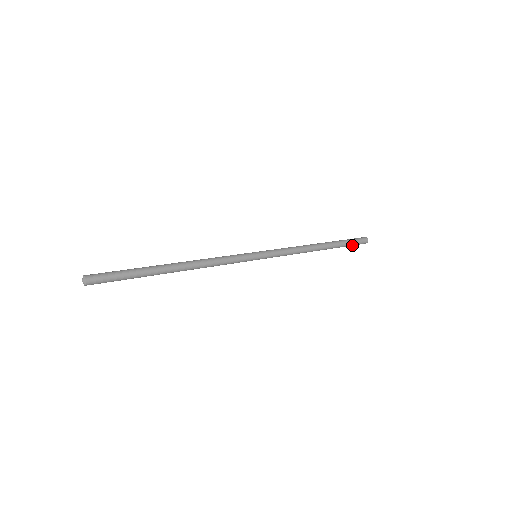
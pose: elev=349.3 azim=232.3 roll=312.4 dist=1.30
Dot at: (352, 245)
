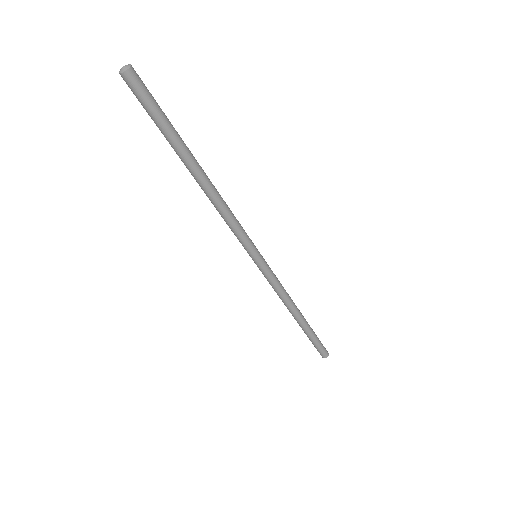
Dot at: (317, 346)
